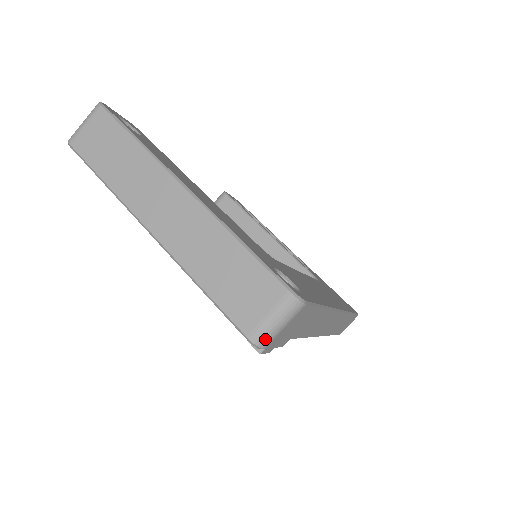
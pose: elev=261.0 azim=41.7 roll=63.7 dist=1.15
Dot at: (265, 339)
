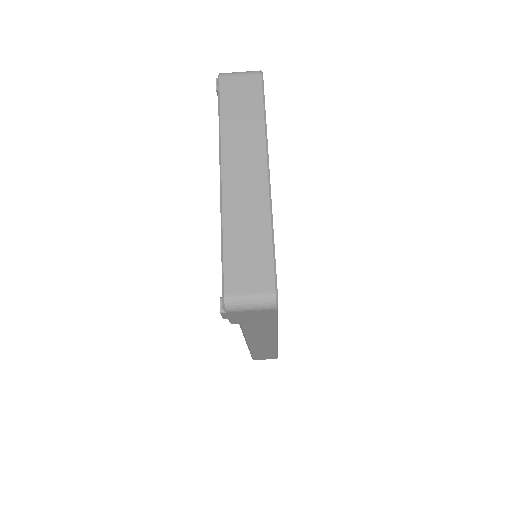
Dot at: (234, 306)
